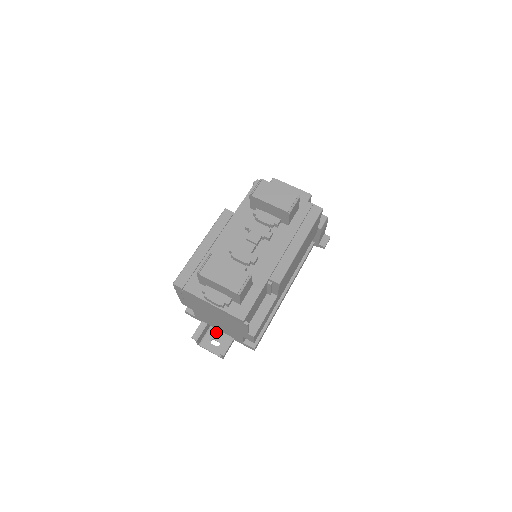
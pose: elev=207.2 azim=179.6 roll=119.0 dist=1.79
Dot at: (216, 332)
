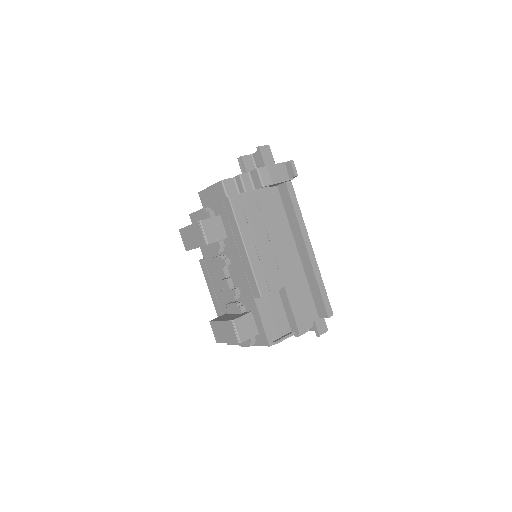
Dot at: occluded
